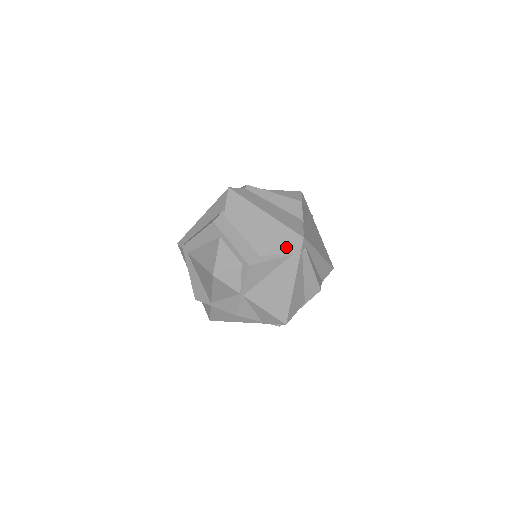
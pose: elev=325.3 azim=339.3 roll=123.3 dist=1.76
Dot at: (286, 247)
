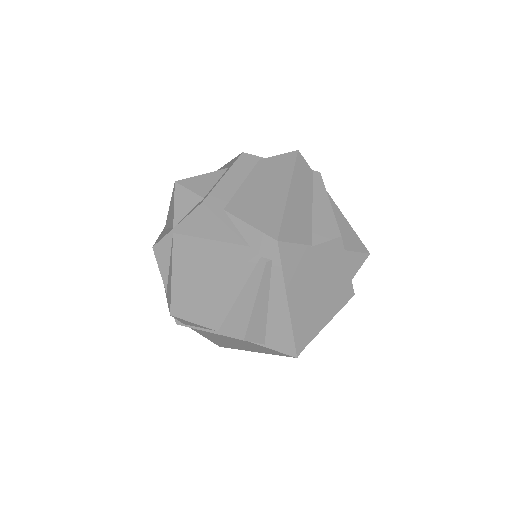
Dot at: (253, 230)
